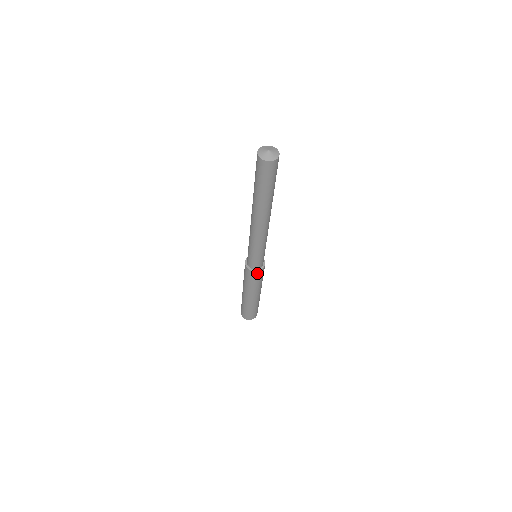
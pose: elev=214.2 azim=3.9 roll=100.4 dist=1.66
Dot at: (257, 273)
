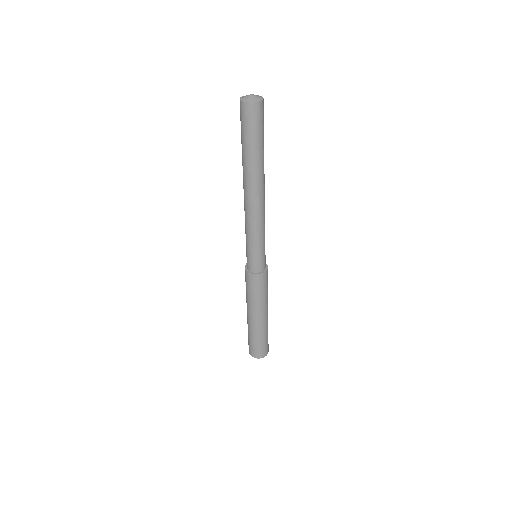
Dot at: (258, 278)
